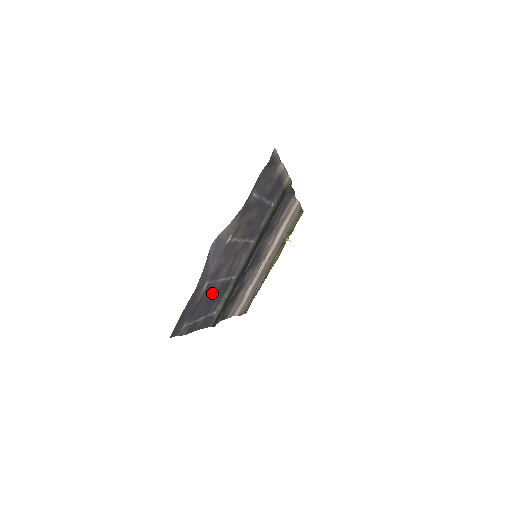
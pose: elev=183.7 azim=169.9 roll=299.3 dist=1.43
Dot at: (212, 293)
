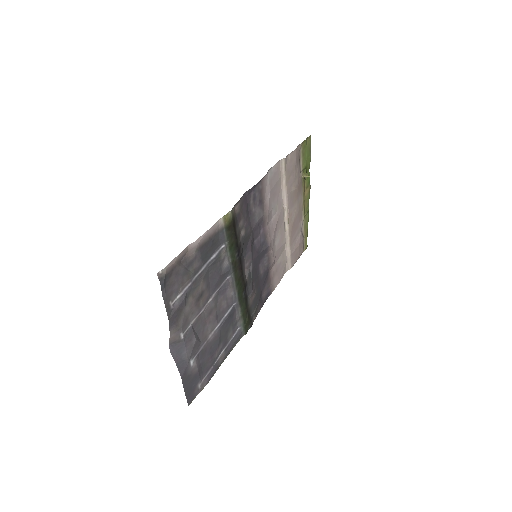
Dot at: (212, 344)
